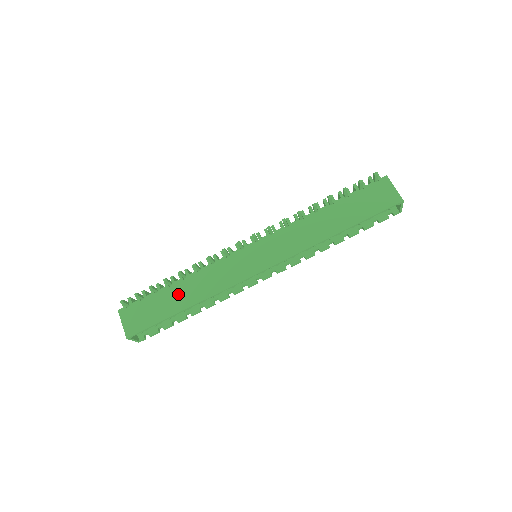
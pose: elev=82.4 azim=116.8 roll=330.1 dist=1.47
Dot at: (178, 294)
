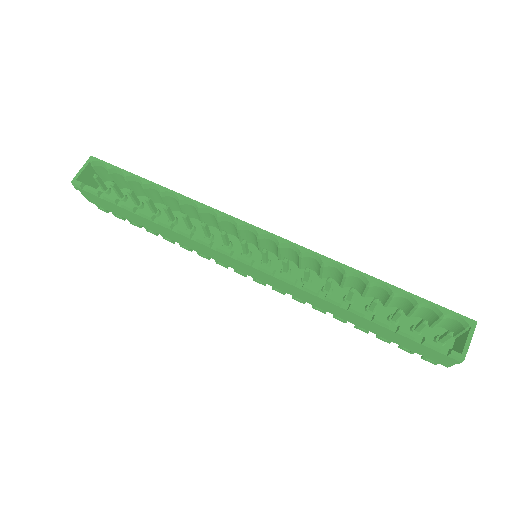
Dot at: occluded
